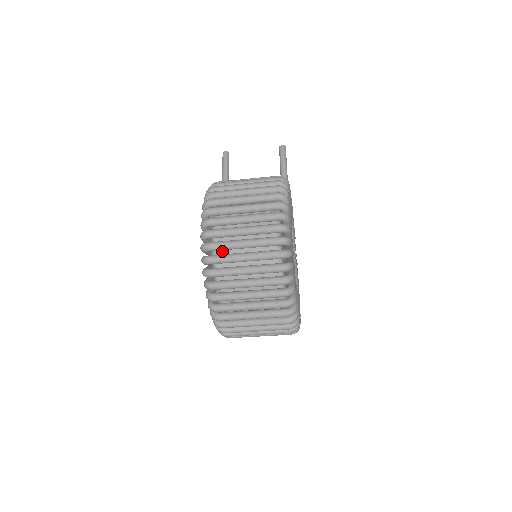
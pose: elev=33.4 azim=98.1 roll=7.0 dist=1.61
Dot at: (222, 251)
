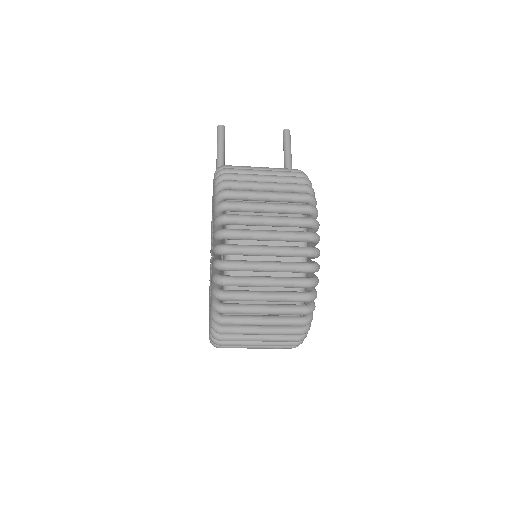
Dot at: (239, 256)
